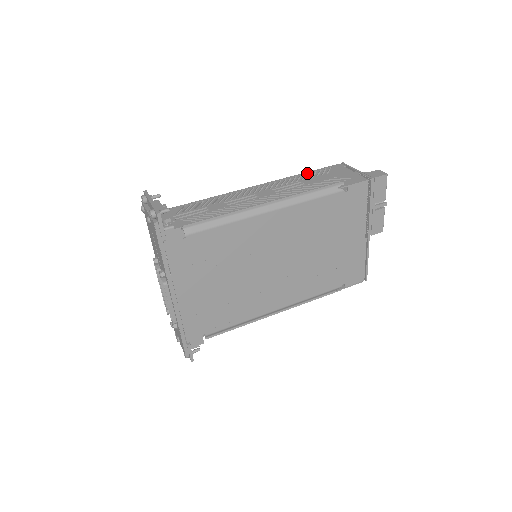
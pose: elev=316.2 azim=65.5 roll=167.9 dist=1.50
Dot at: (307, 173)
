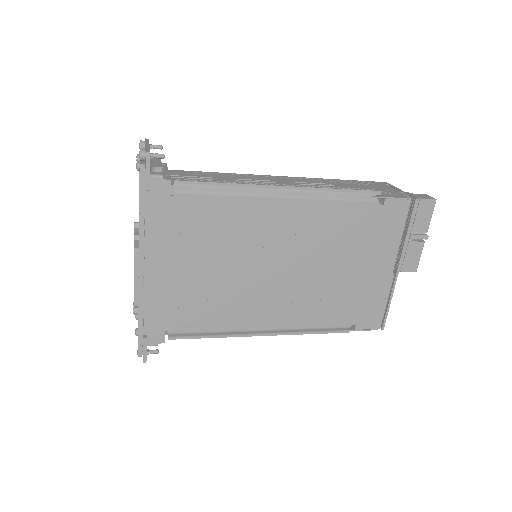
Dot at: (341, 180)
